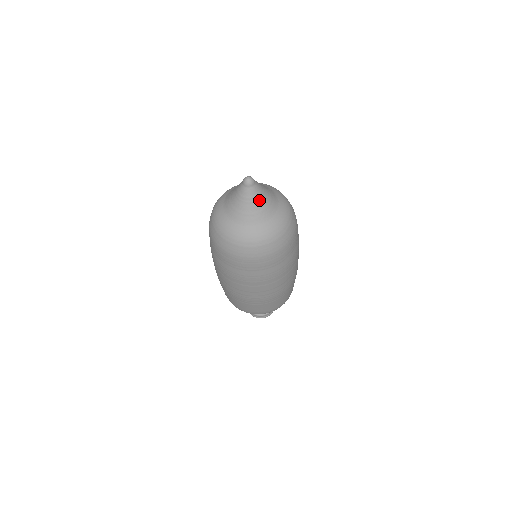
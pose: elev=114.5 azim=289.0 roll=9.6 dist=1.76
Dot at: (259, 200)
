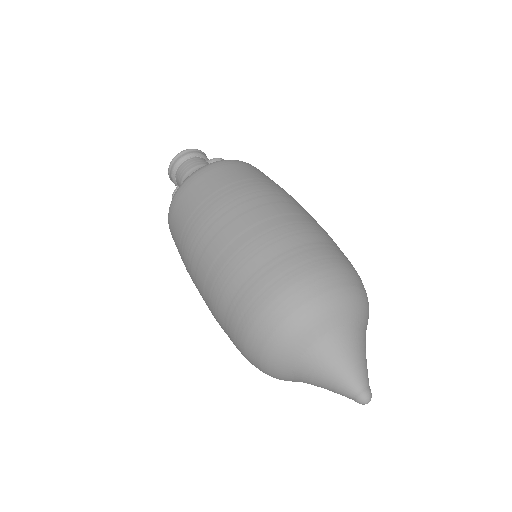
Dot at: occluded
